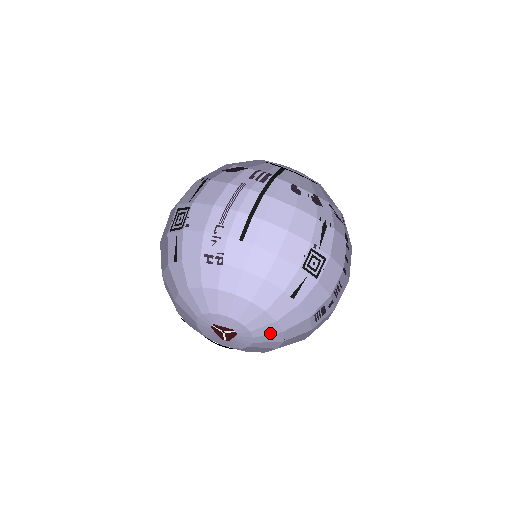
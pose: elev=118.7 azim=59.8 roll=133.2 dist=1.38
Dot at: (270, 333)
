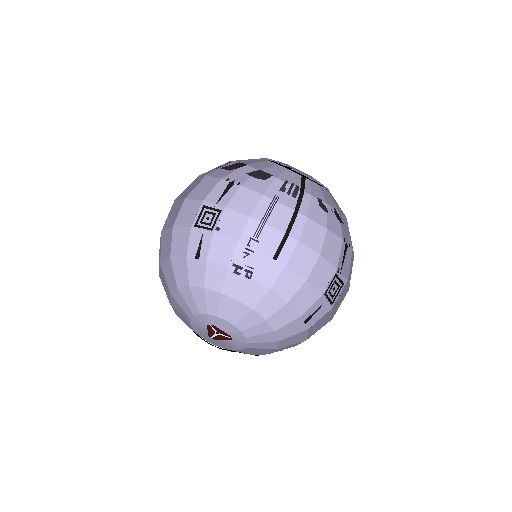
Dot at: (264, 348)
